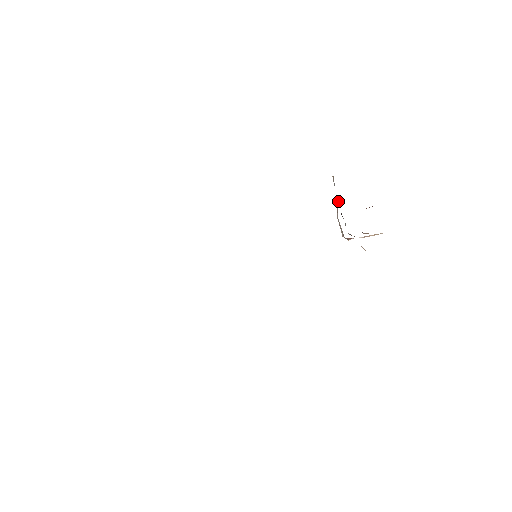
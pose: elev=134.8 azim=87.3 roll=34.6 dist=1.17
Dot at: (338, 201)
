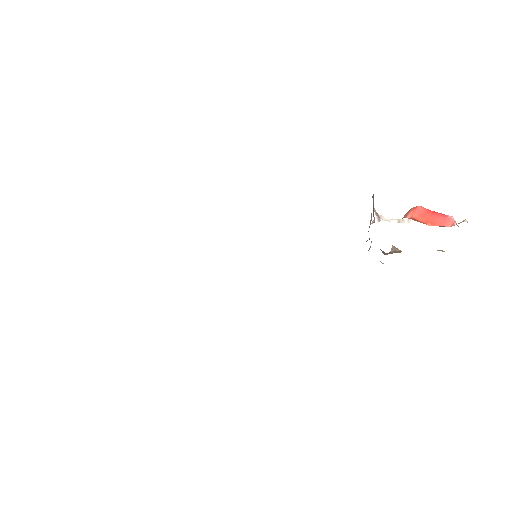
Dot at: occluded
